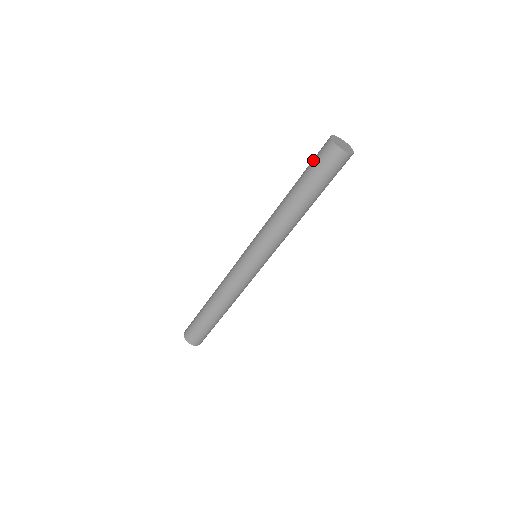
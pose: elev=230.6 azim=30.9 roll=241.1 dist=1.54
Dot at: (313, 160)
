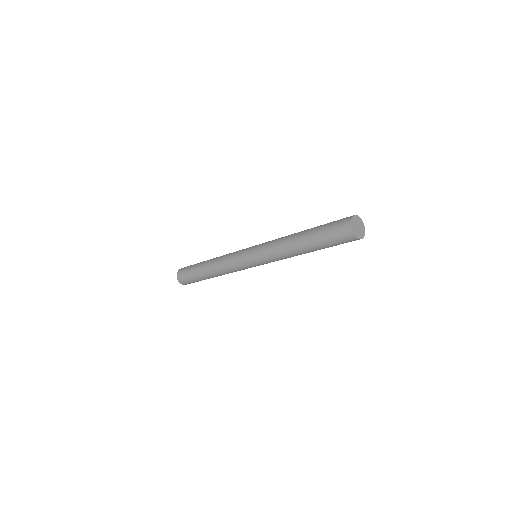
Dot at: (331, 223)
